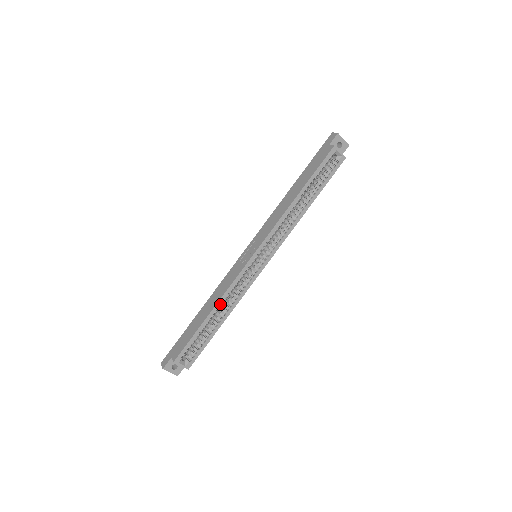
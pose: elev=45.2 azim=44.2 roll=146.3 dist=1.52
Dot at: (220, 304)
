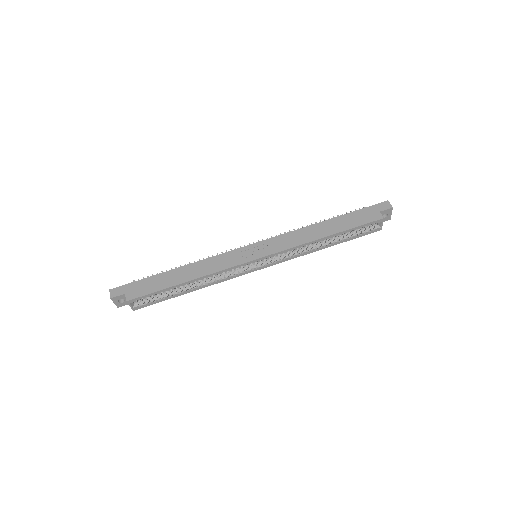
Dot at: (200, 279)
